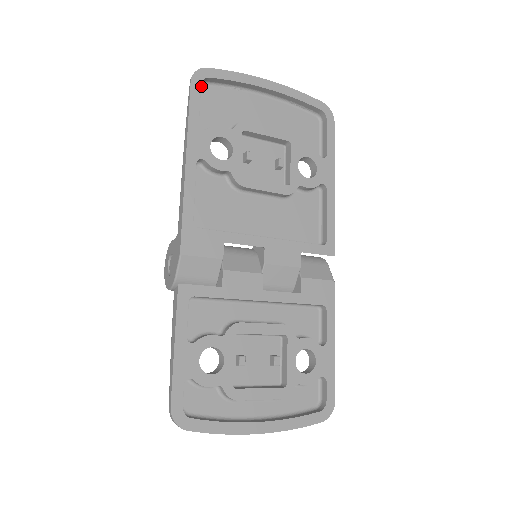
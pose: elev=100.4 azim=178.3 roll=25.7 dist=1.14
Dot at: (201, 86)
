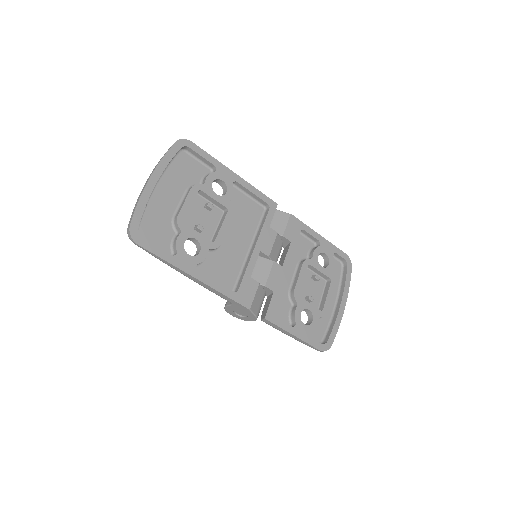
Dot at: occluded
